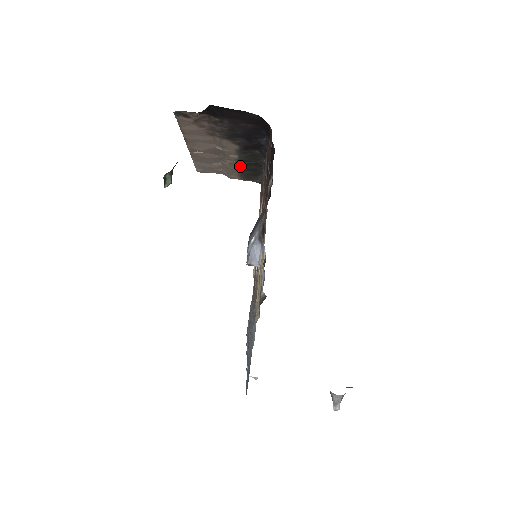
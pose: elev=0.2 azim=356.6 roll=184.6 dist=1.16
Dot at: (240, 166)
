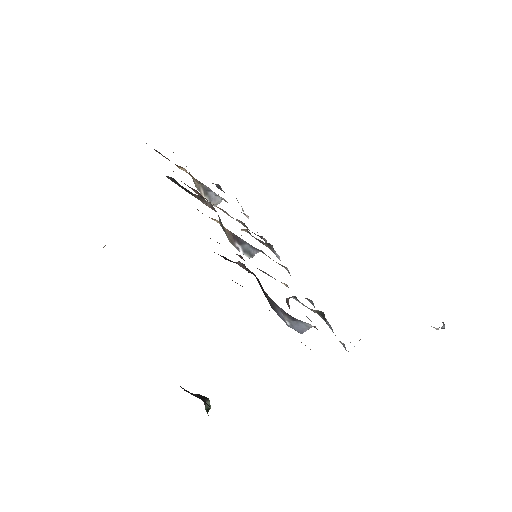
Dot at: occluded
